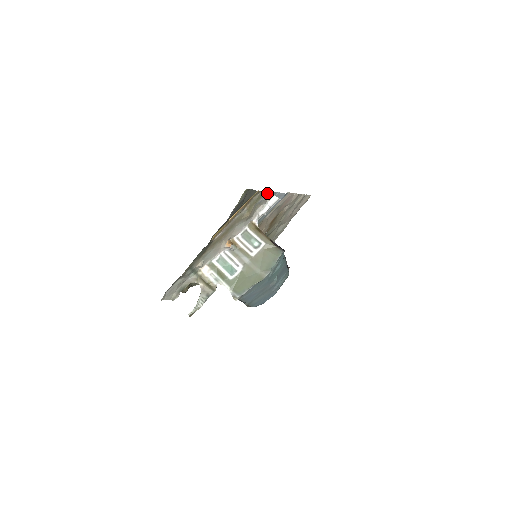
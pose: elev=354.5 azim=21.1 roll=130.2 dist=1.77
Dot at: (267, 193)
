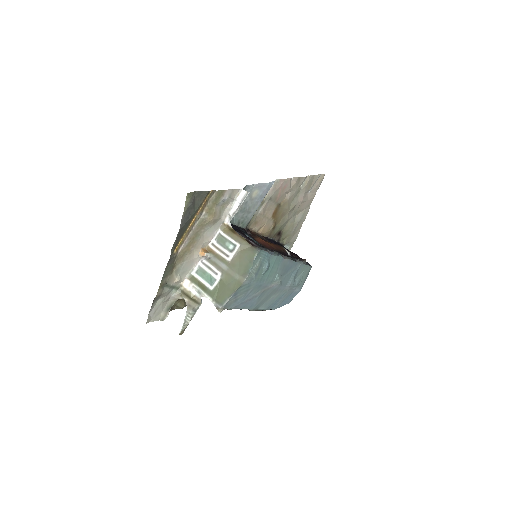
Dot at: (229, 190)
